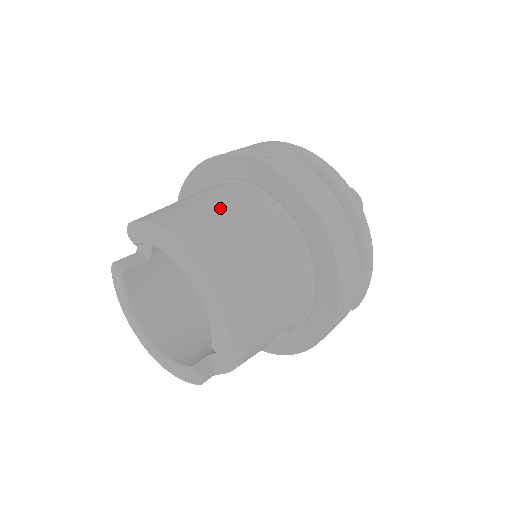
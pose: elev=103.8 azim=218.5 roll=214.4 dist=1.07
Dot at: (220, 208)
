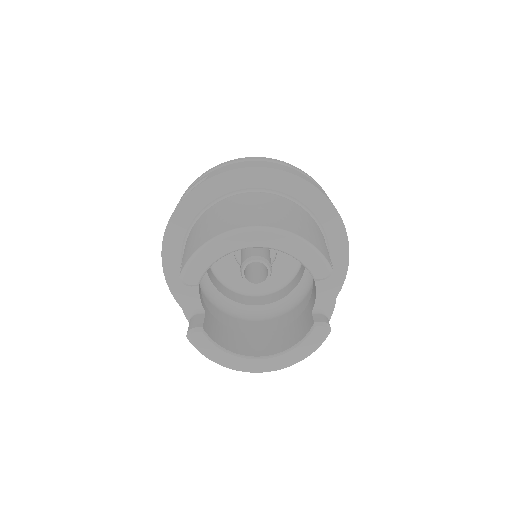
Dot at: (221, 214)
